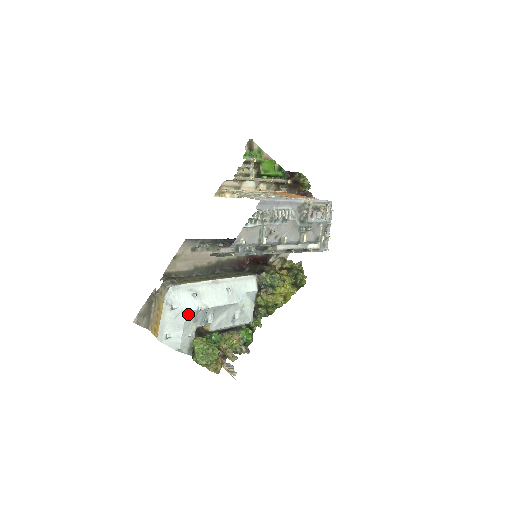
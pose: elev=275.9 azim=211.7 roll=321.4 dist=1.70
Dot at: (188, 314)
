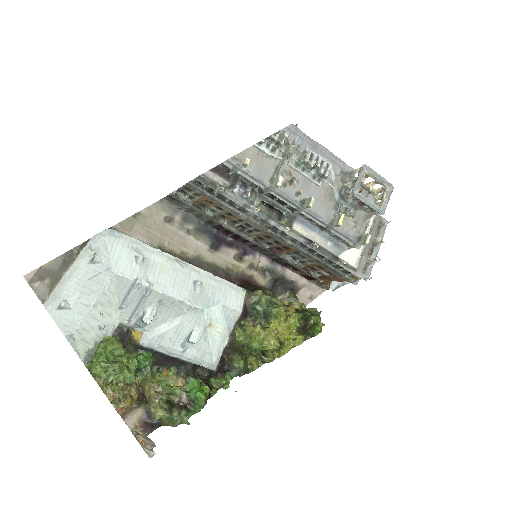
Dot at: (115, 282)
